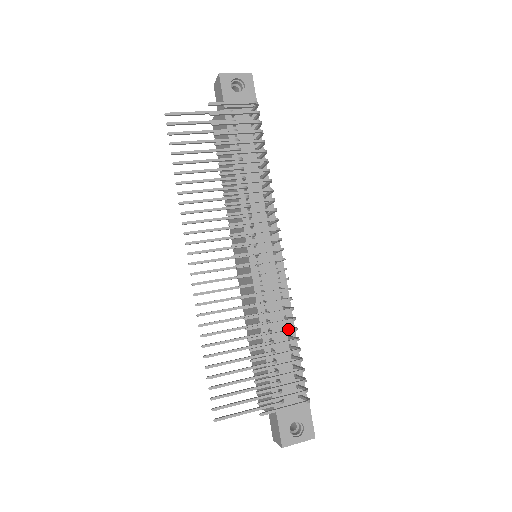
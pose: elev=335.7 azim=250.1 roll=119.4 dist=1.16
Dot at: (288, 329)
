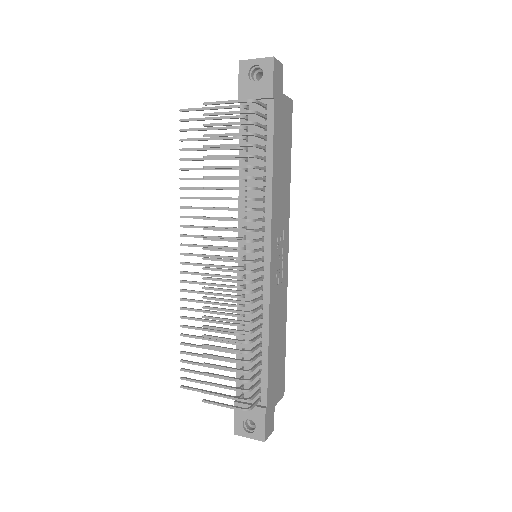
Dot at: (257, 337)
